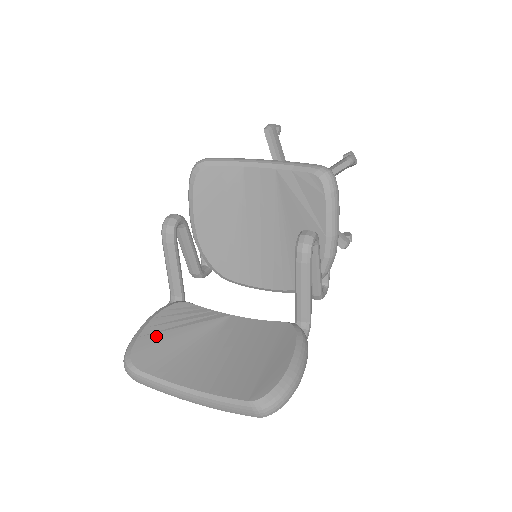
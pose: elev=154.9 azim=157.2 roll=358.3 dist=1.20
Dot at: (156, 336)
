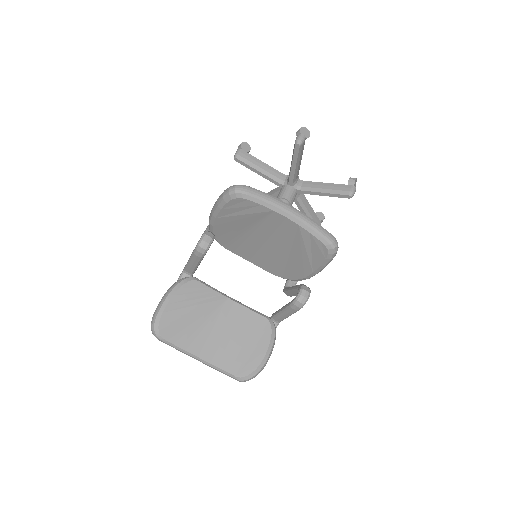
Dot at: (176, 313)
